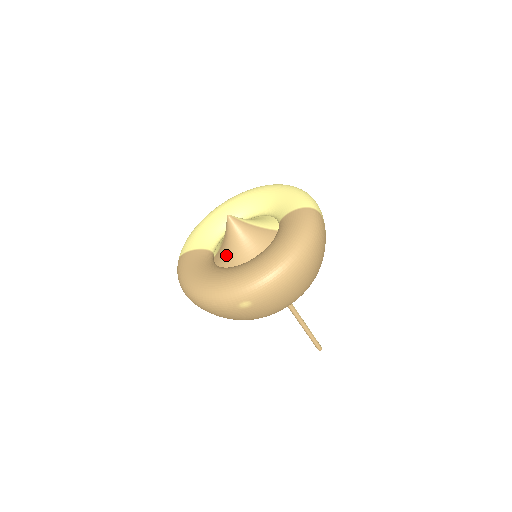
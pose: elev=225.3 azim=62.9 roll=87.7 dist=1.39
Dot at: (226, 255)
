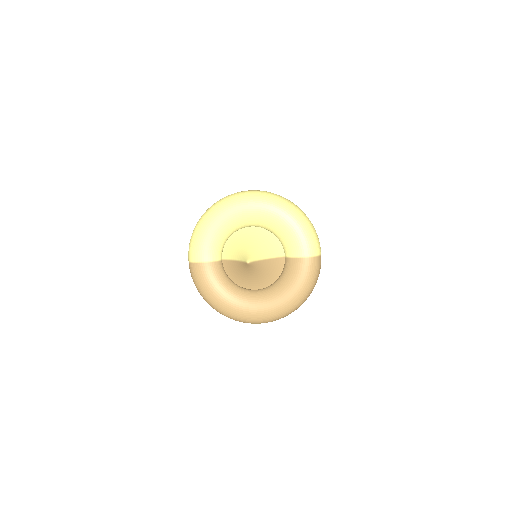
Dot at: (239, 275)
